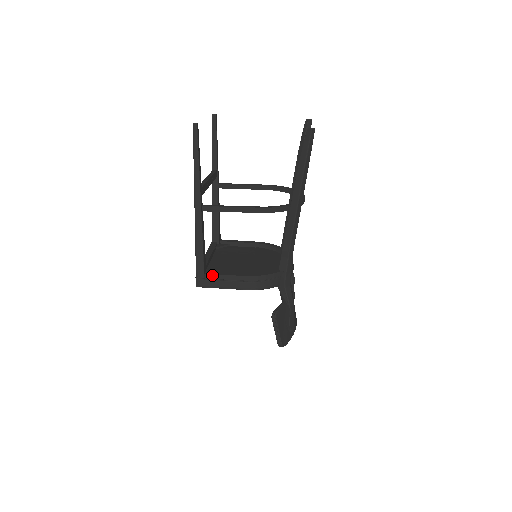
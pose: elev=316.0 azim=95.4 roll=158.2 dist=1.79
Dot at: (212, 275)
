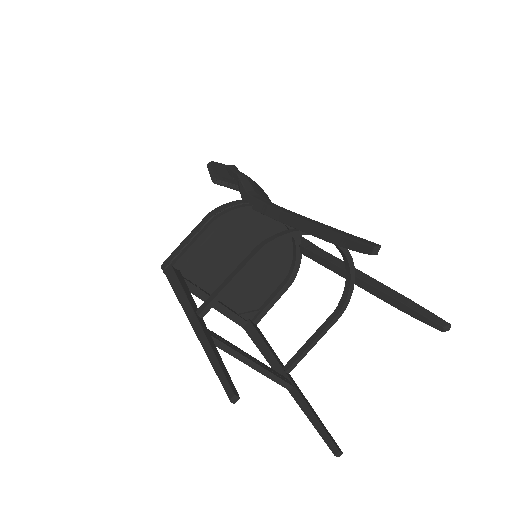
Dot at: occluded
